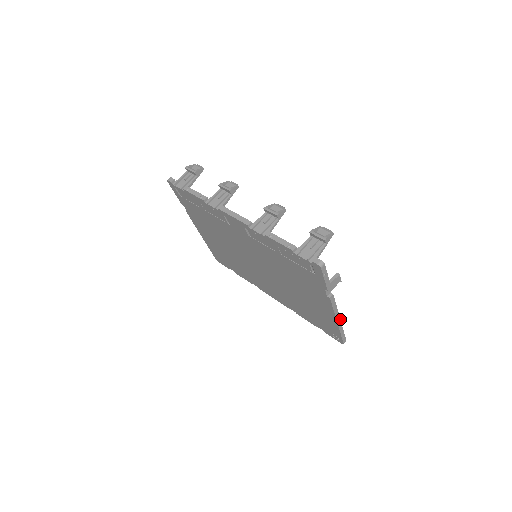
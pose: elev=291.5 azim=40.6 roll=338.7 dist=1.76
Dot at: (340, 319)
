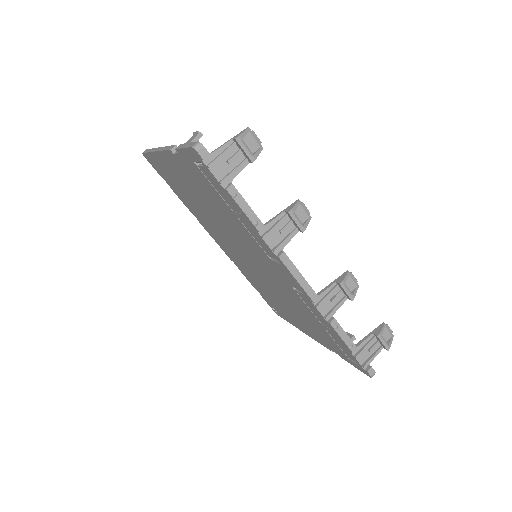
Dot at: occluded
